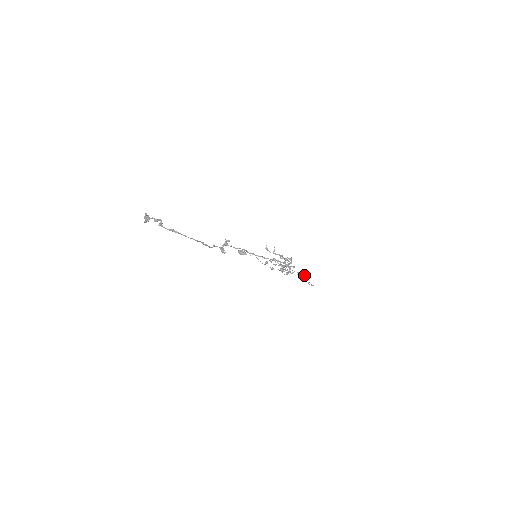
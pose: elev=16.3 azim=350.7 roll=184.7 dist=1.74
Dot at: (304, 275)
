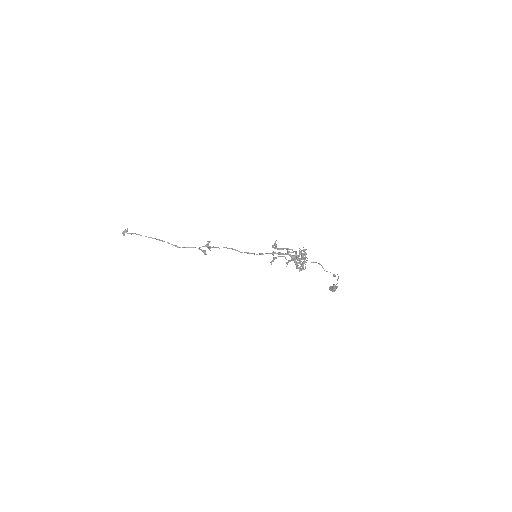
Dot at: (318, 263)
